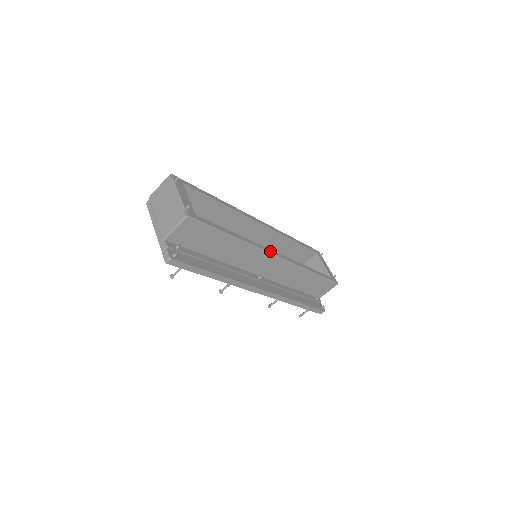
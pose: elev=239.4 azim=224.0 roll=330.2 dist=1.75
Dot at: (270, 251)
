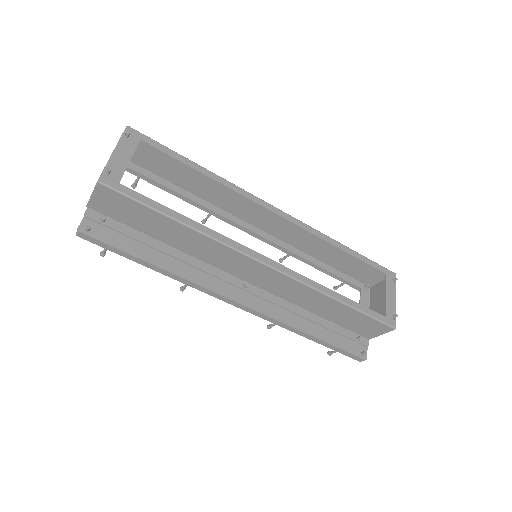
Dot at: (254, 254)
